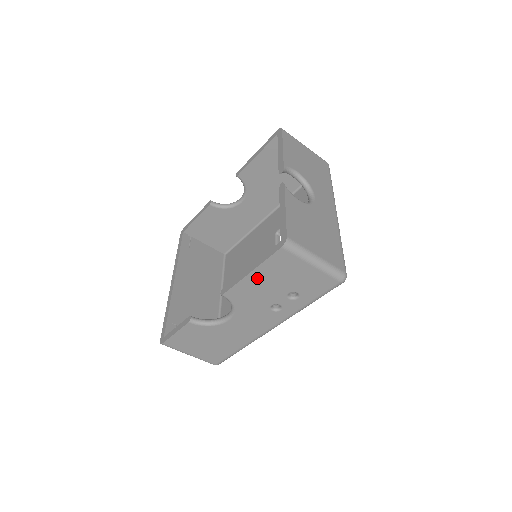
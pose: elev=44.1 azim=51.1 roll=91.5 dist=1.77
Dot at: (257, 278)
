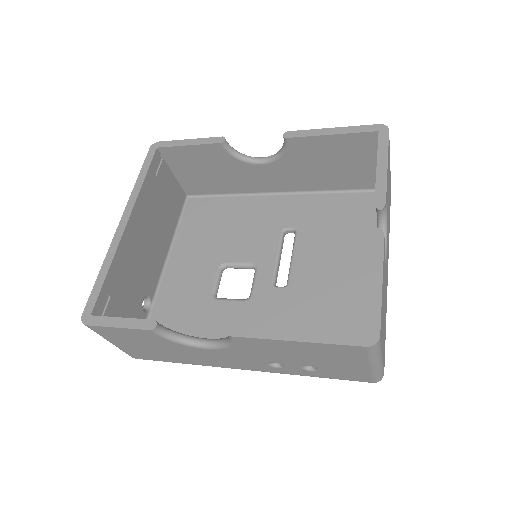
Dot at: (295, 346)
